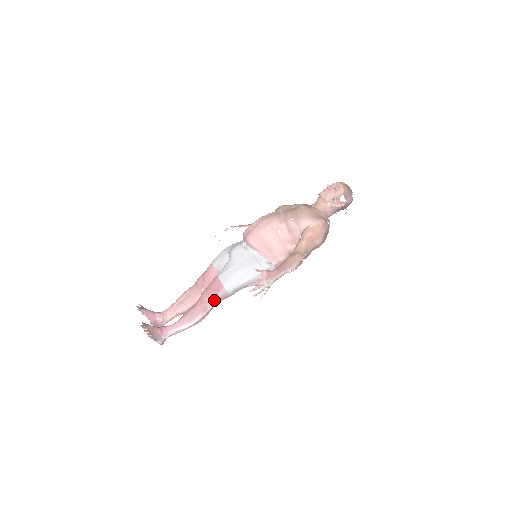
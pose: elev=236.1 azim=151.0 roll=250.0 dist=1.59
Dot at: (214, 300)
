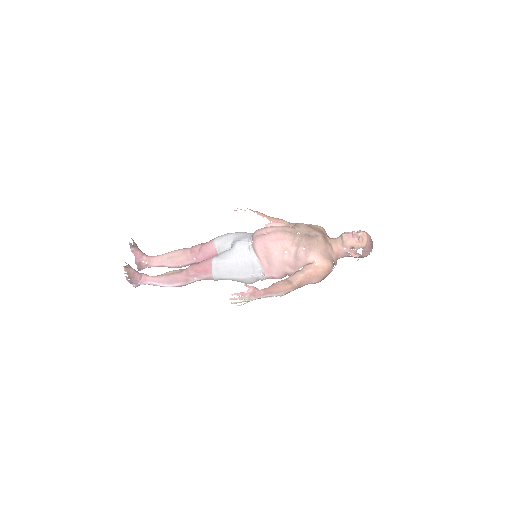
Dot at: (198, 278)
